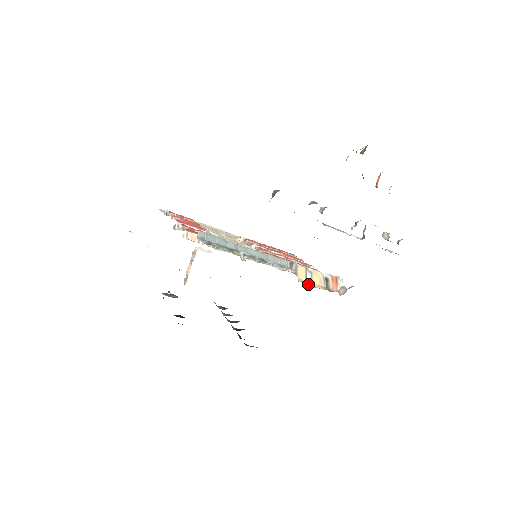
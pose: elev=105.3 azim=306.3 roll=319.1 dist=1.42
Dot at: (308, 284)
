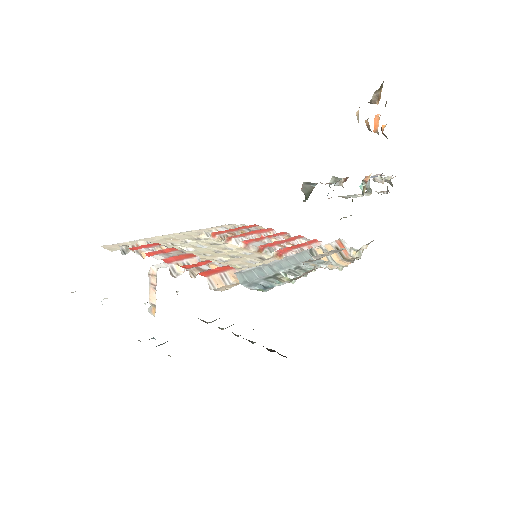
Dot at: (338, 267)
